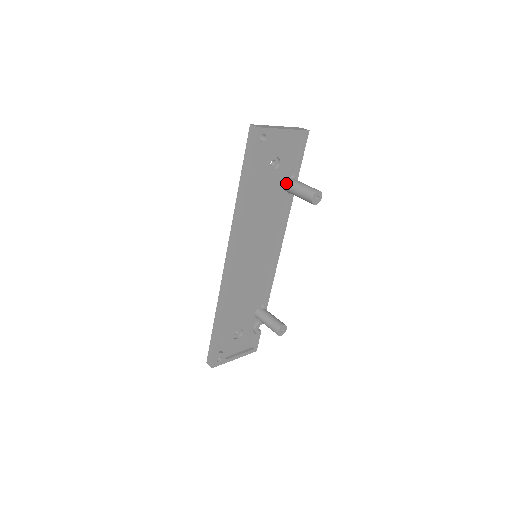
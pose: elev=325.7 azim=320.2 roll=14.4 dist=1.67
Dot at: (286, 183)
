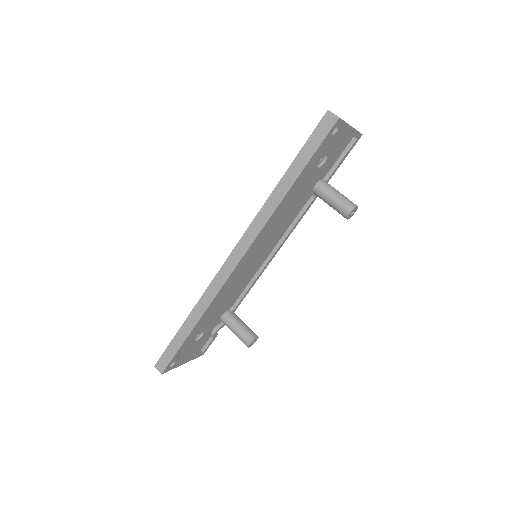
Dot at: (318, 184)
